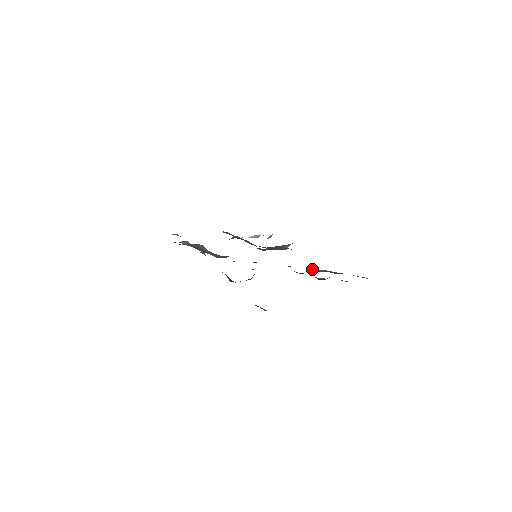
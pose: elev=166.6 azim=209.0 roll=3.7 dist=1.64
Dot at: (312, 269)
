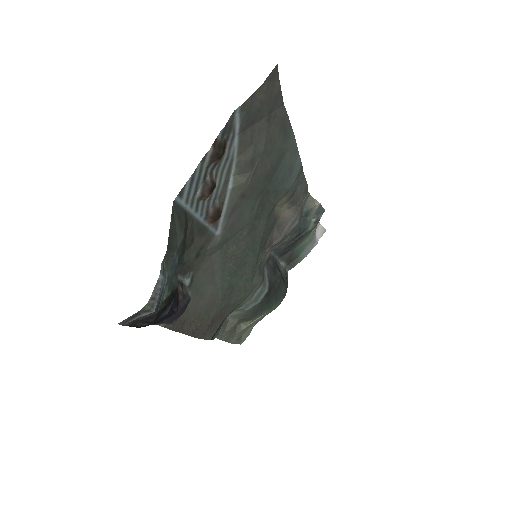
Dot at: (239, 194)
